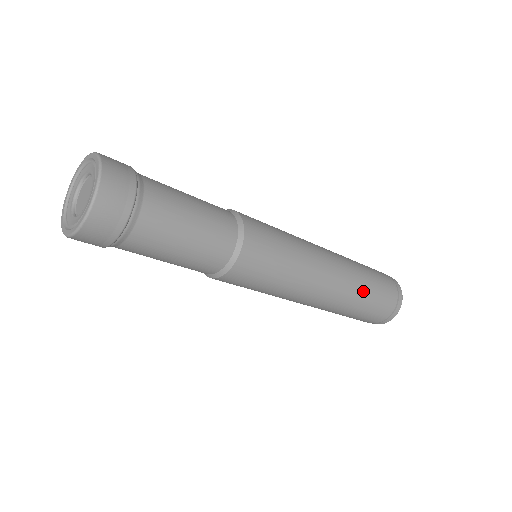
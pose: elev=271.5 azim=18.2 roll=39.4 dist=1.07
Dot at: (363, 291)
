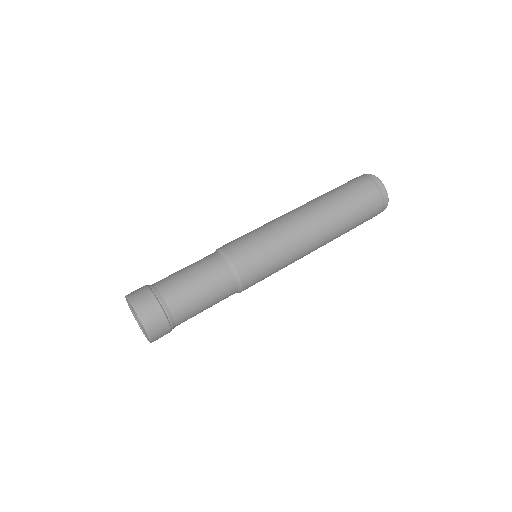
Dot at: (344, 213)
